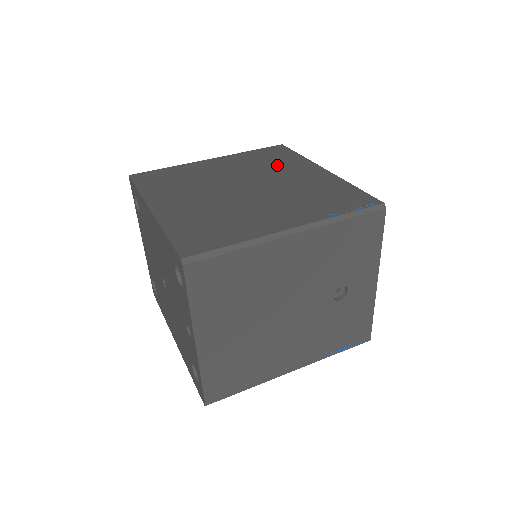
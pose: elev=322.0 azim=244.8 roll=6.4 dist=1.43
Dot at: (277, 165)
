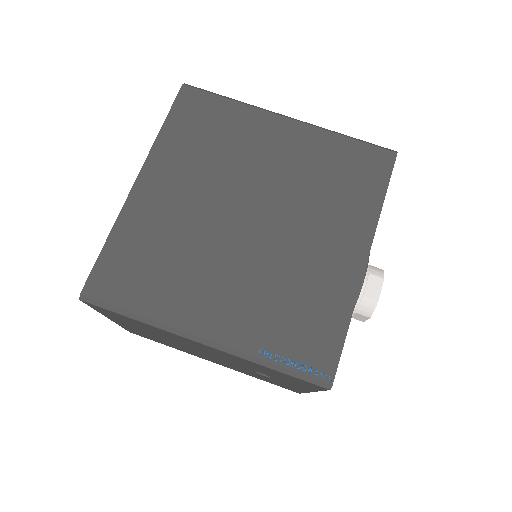
Dot at: (333, 201)
